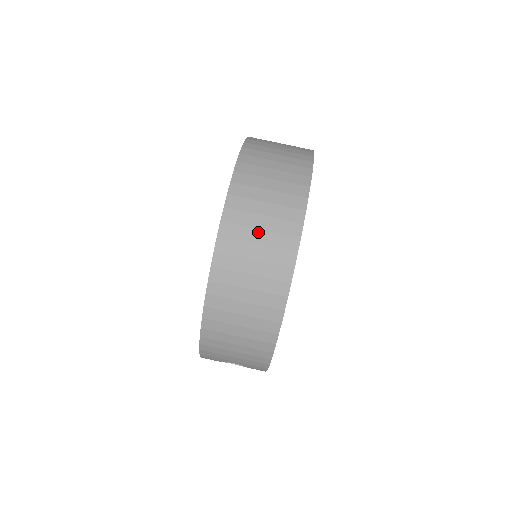
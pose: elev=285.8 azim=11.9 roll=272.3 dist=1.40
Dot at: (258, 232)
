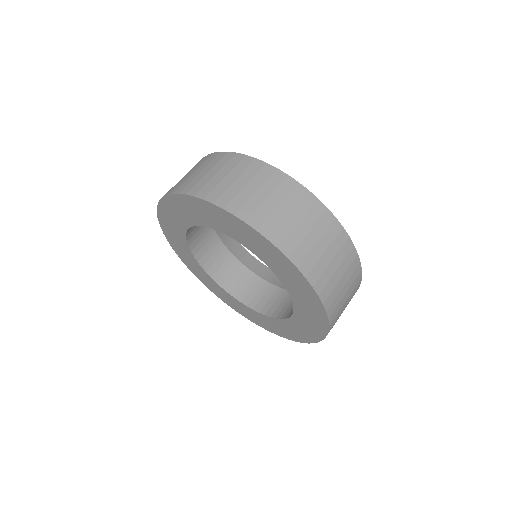
Dot at: (325, 254)
